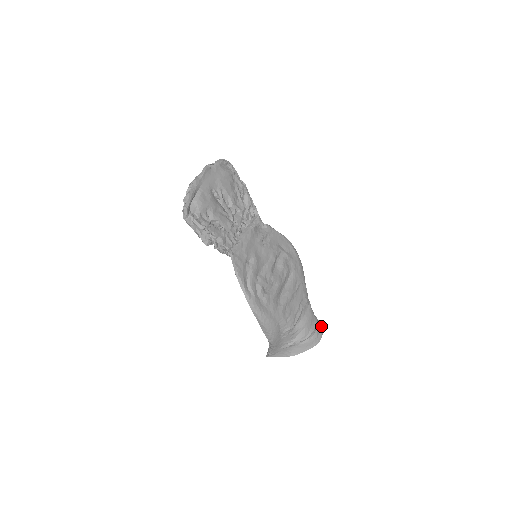
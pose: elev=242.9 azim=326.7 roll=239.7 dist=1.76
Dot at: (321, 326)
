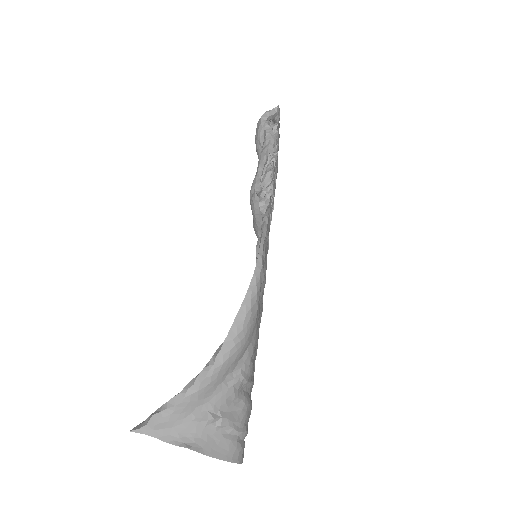
Dot at: occluded
